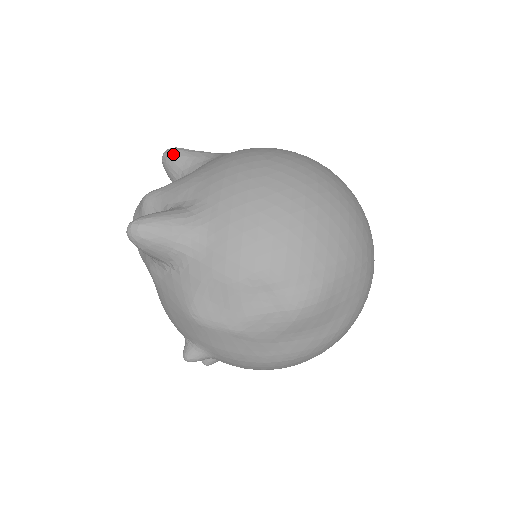
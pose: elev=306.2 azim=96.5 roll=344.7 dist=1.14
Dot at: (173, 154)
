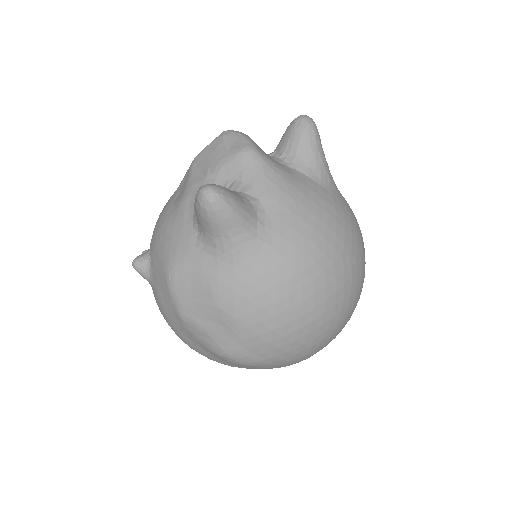
Dot at: (308, 133)
